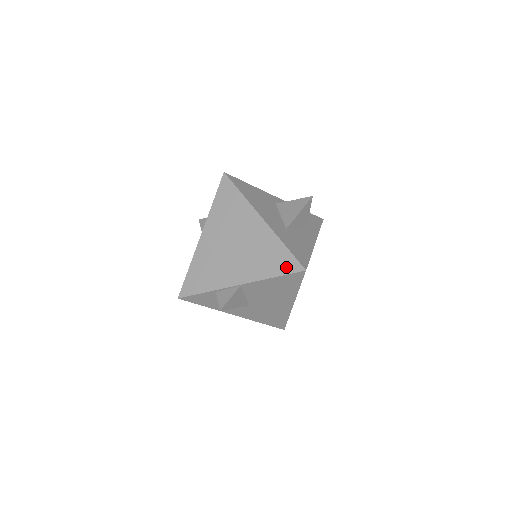
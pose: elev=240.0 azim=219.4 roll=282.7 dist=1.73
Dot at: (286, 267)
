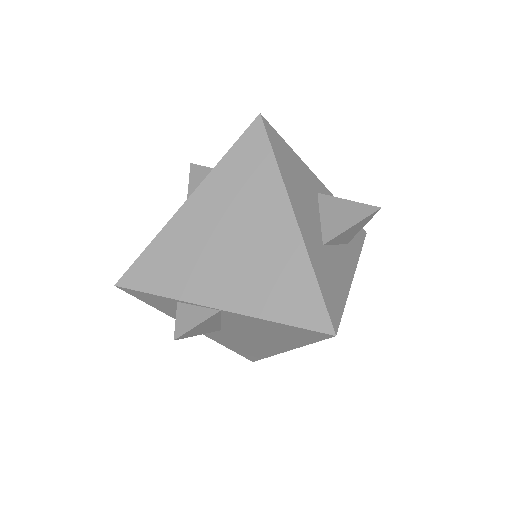
Dot at: (305, 316)
